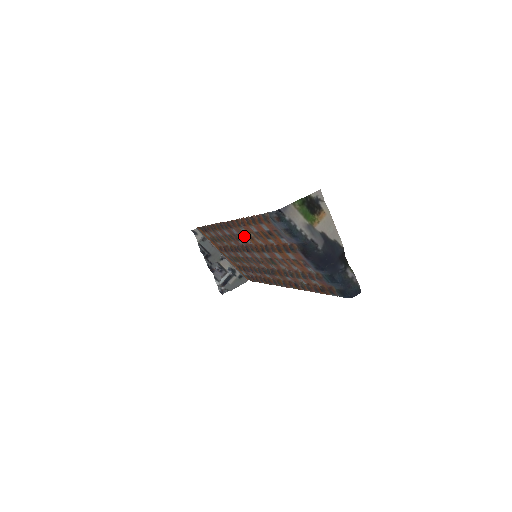
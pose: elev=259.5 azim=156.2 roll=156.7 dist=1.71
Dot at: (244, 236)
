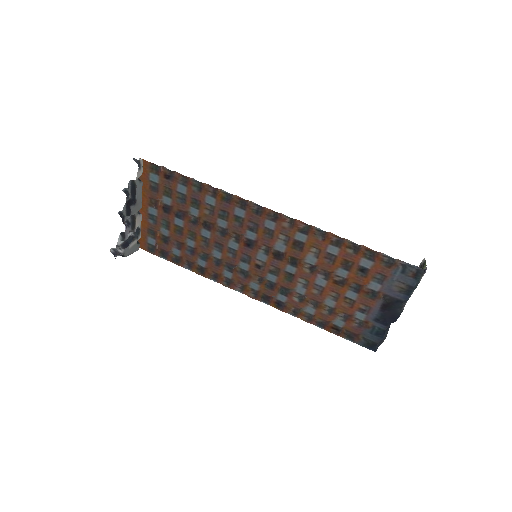
Dot at: (287, 239)
